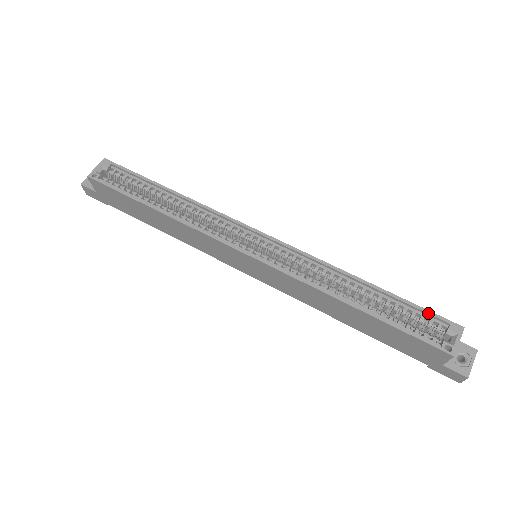
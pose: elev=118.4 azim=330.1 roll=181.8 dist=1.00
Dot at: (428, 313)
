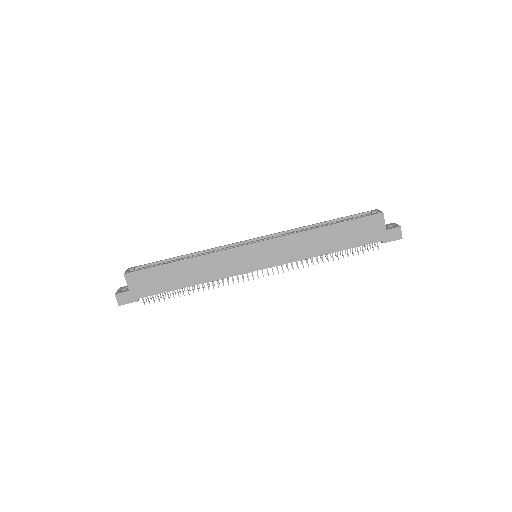
Dot at: (358, 214)
